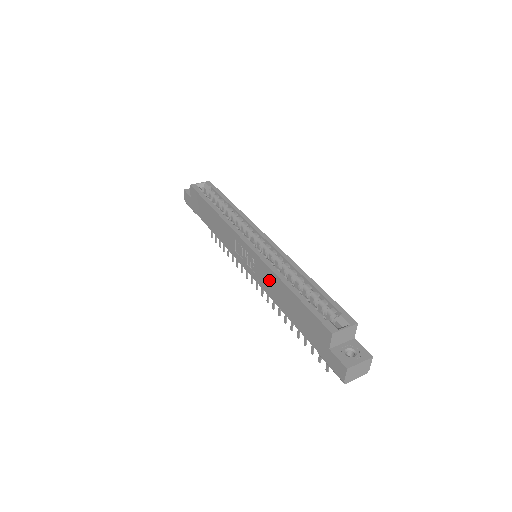
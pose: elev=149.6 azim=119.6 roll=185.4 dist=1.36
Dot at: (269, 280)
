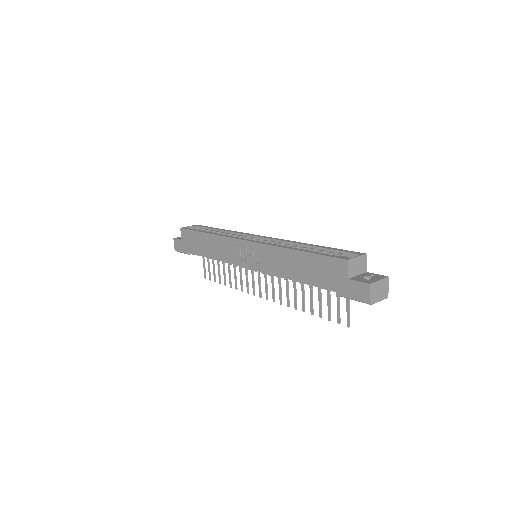
Dot at: (275, 259)
